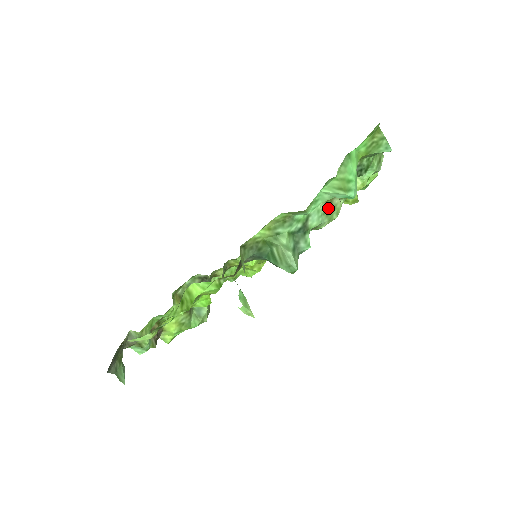
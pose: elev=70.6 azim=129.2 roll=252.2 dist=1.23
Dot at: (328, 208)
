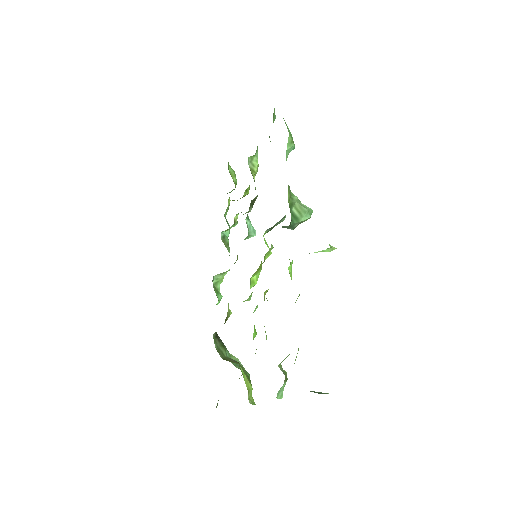
Dot at: occluded
